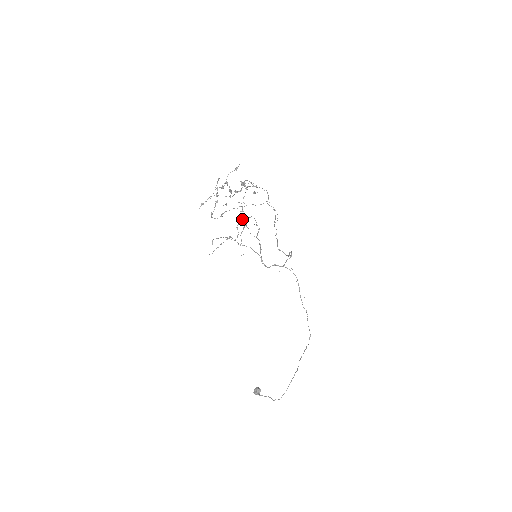
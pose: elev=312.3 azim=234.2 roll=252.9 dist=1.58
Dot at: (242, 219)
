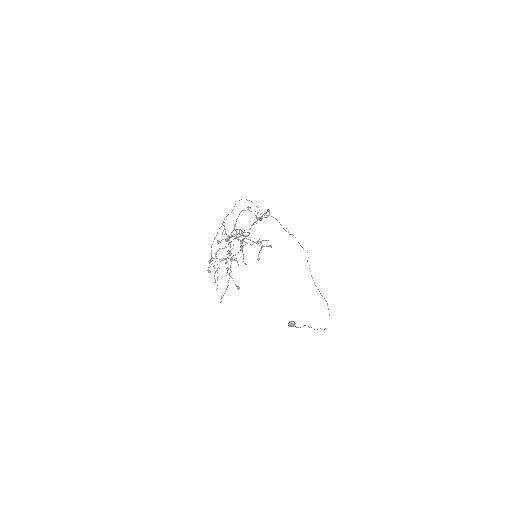
Dot at: occluded
